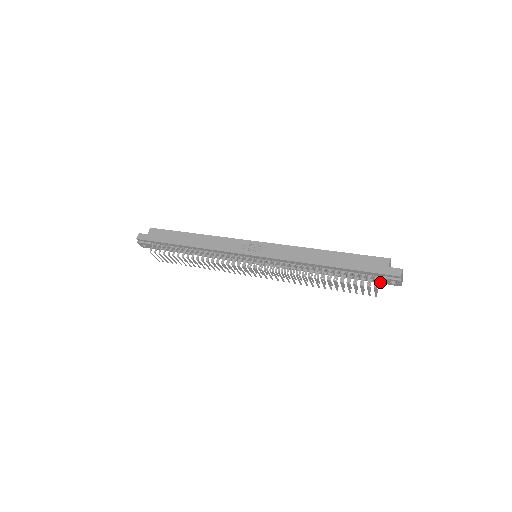
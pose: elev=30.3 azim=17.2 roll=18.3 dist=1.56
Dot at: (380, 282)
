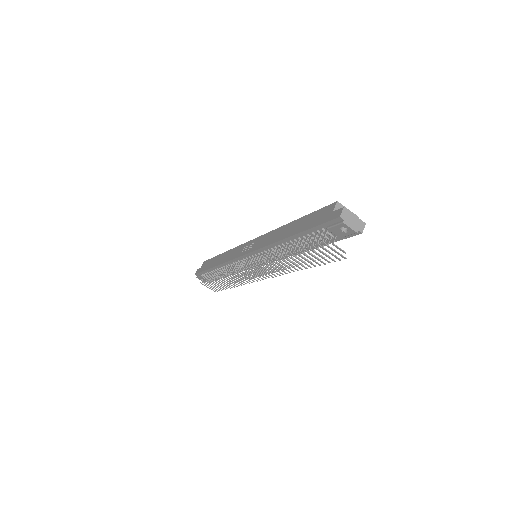
Dot at: (337, 236)
